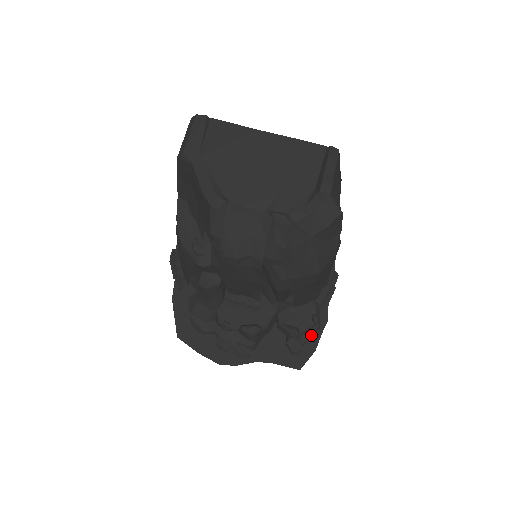
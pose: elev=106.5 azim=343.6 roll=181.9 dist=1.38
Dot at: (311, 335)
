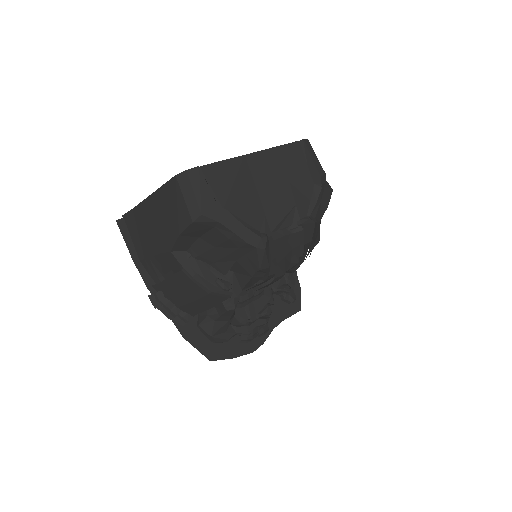
Dot at: (294, 281)
